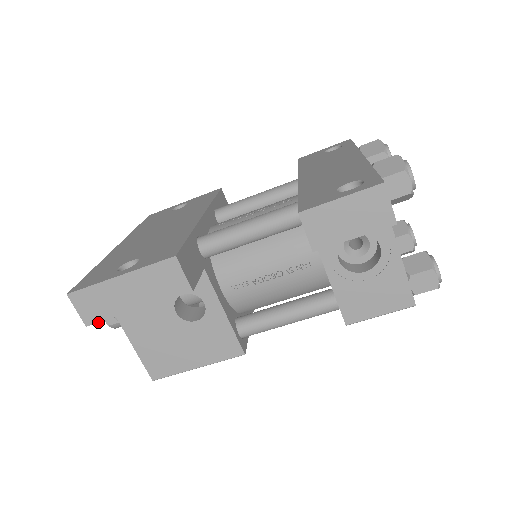
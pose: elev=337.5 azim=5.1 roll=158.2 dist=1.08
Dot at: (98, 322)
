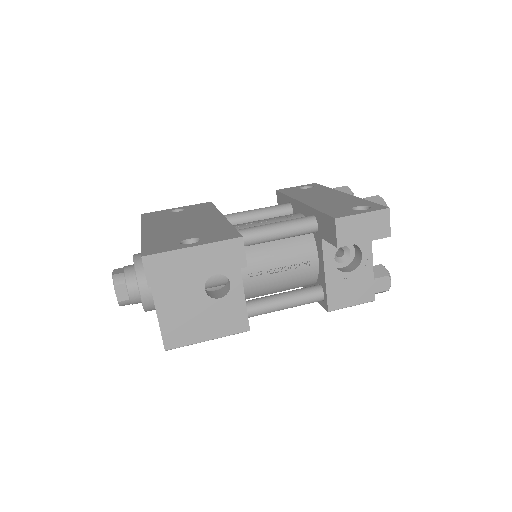
Dot at: (161, 284)
